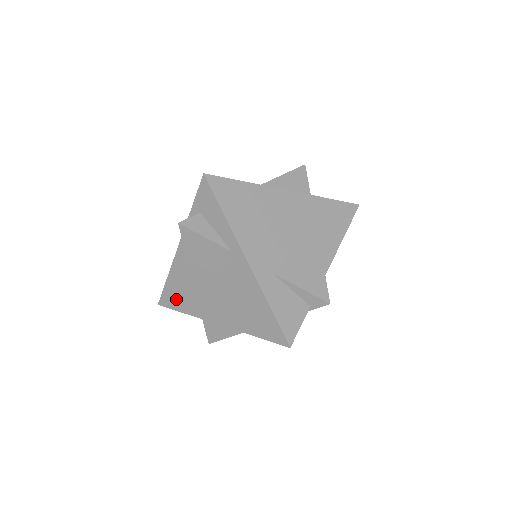
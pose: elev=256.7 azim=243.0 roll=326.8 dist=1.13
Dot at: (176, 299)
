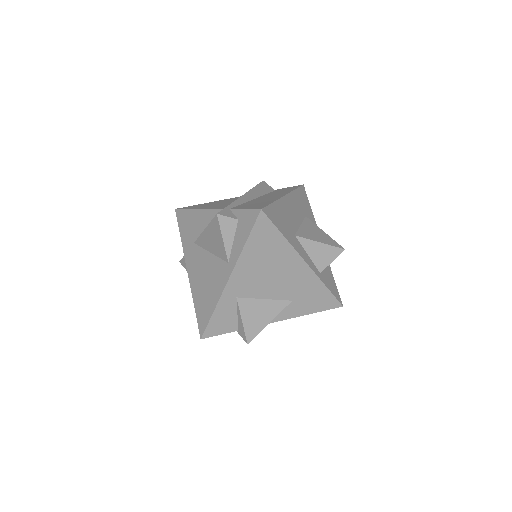
Dot at: (185, 225)
